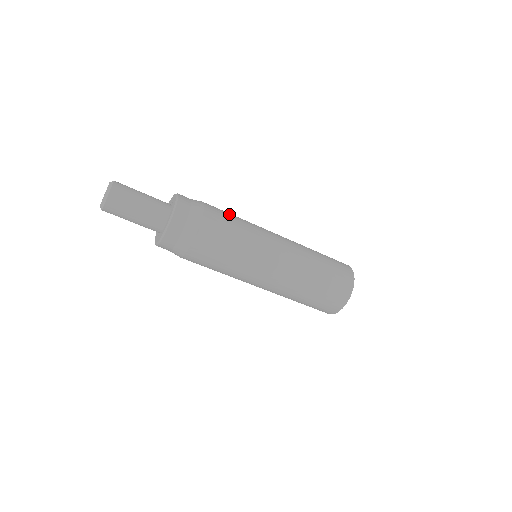
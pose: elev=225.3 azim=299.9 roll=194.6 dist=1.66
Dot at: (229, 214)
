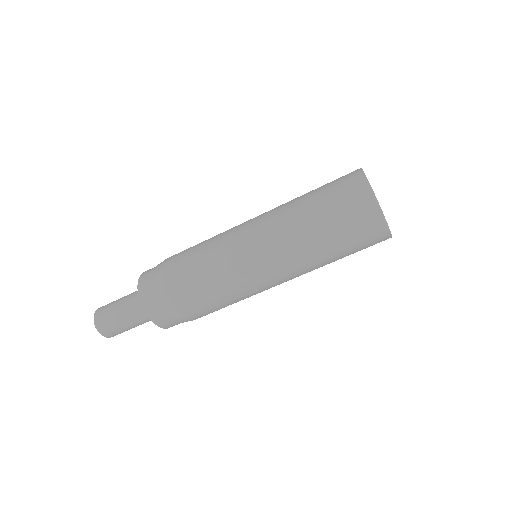
Dot at: occluded
